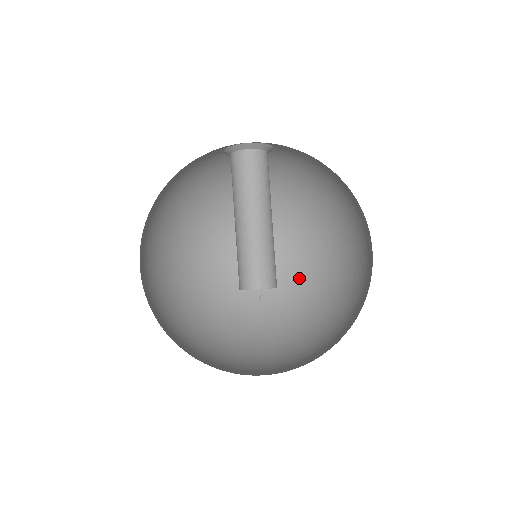
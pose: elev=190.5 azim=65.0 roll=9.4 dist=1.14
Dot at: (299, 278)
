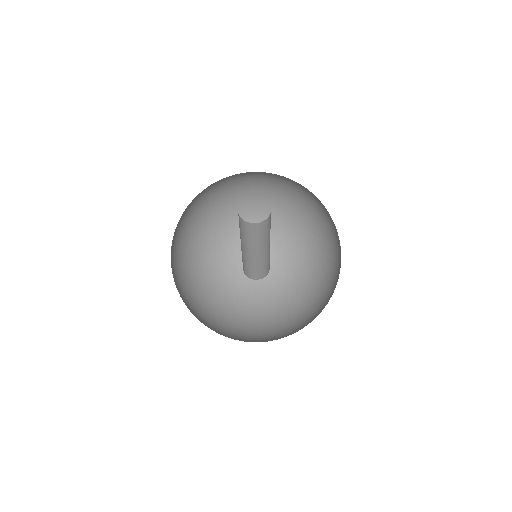
Dot at: (267, 204)
